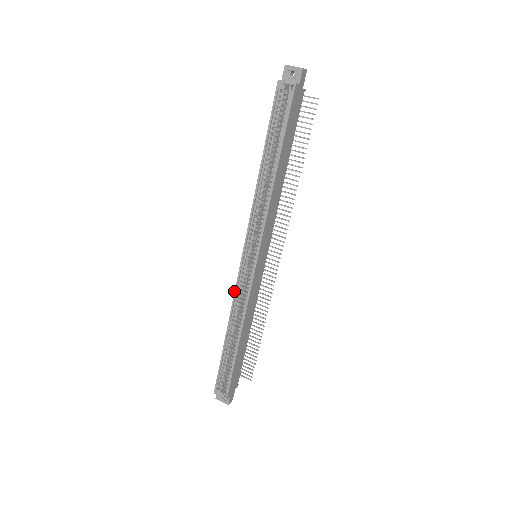
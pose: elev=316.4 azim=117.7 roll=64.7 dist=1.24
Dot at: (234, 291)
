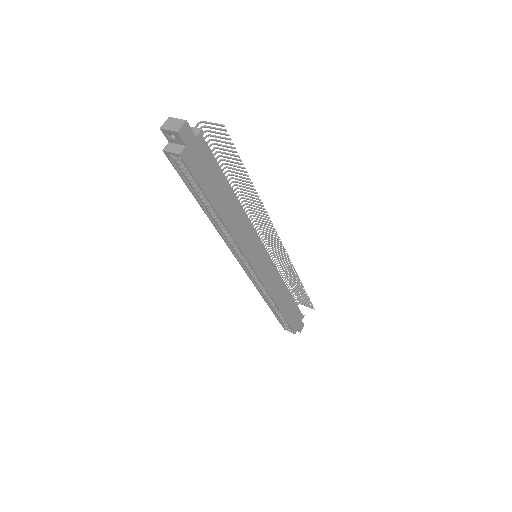
Dot at: occluded
